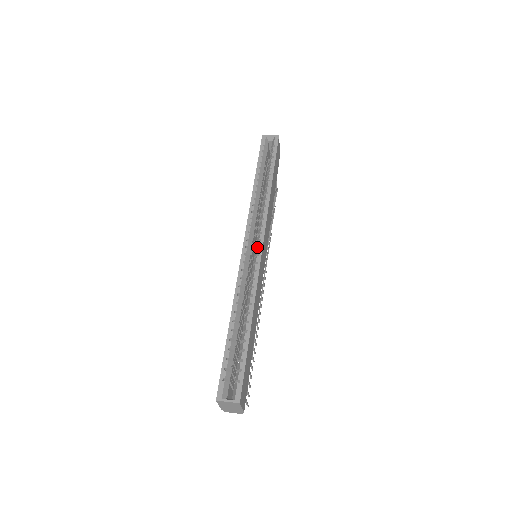
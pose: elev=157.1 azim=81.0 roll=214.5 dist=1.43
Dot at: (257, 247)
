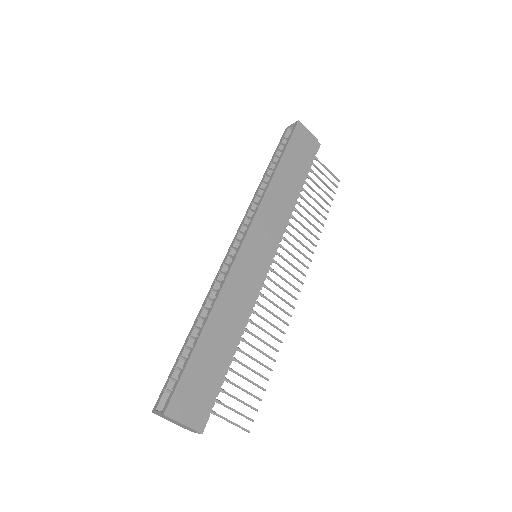
Dot at: (240, 244)
